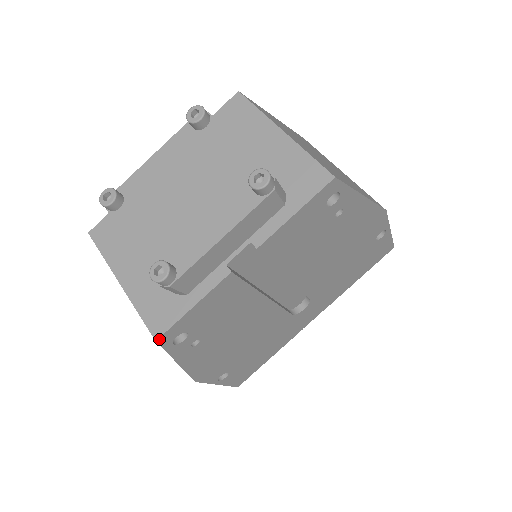
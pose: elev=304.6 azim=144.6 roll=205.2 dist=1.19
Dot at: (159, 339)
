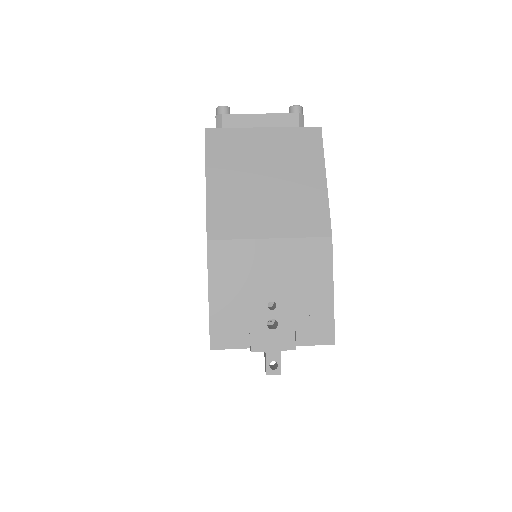
Dot at: (321, 129)
